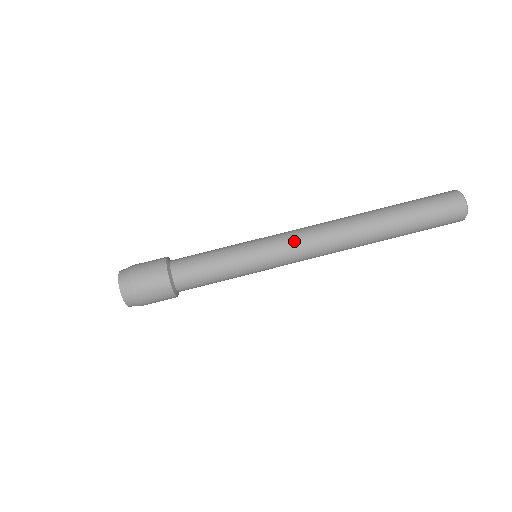
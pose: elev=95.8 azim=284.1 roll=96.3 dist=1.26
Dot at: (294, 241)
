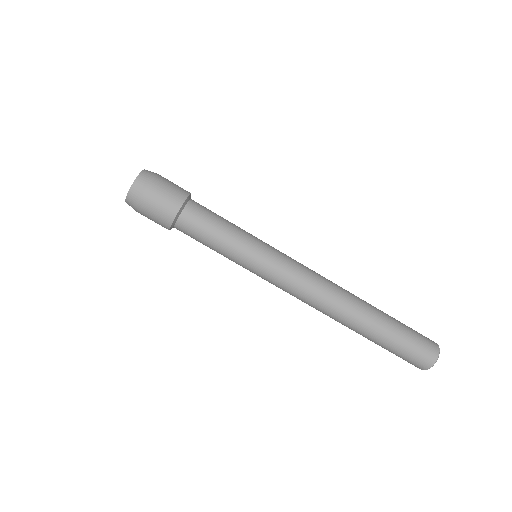
Dot at: (294, 274)
